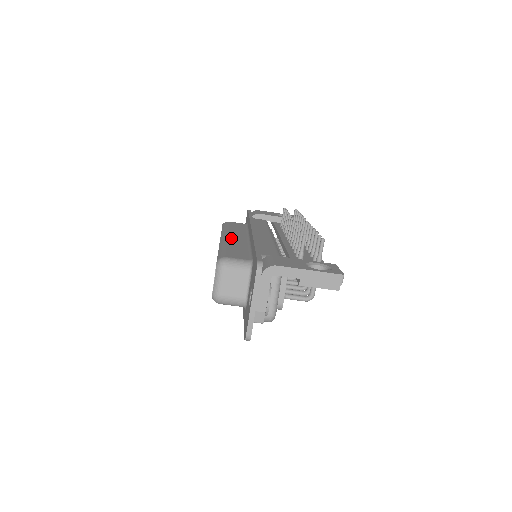
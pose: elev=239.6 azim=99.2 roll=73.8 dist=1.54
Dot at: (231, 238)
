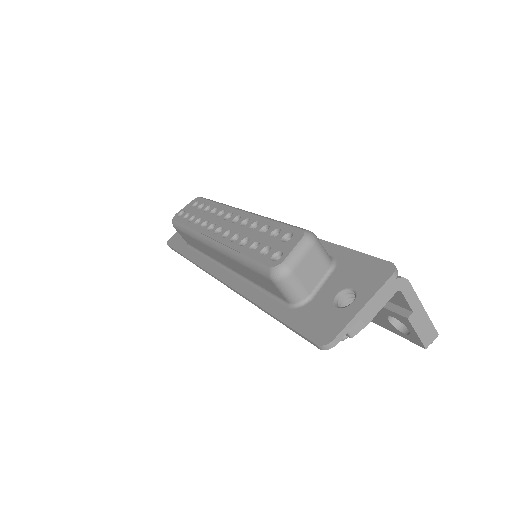
Dot at: occluded
